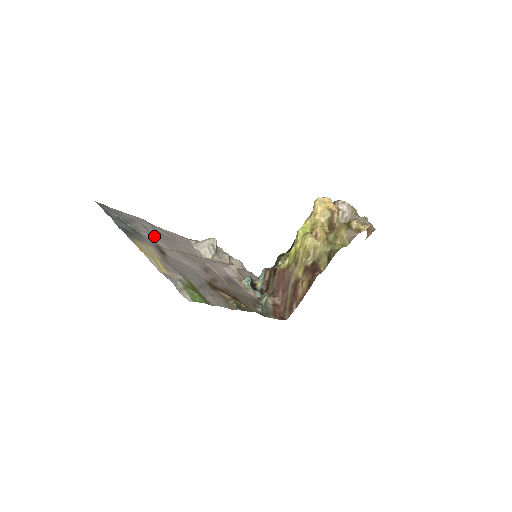
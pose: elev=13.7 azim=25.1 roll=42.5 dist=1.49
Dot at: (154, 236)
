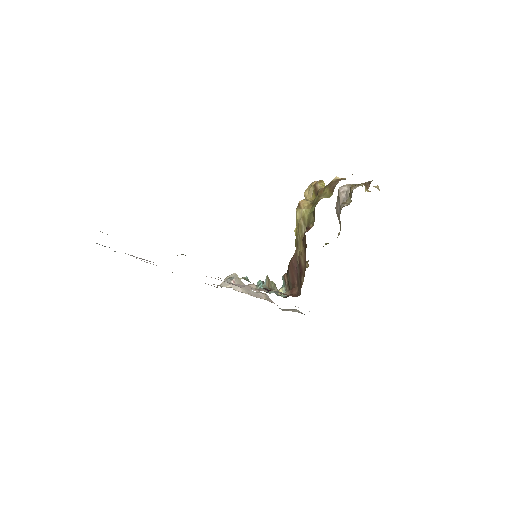
Dot at: occluded
